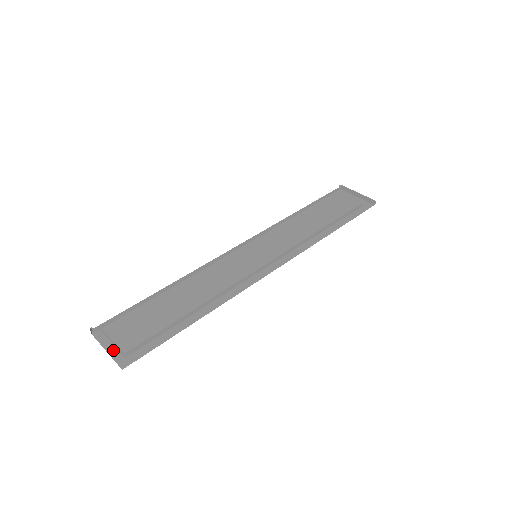
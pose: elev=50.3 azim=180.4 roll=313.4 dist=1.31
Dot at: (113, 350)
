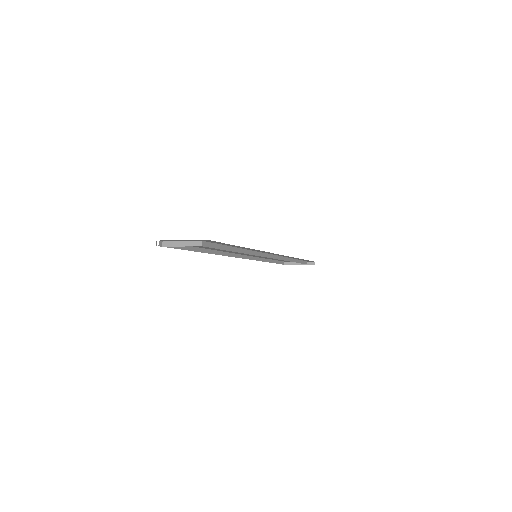
Dot at: occluded
